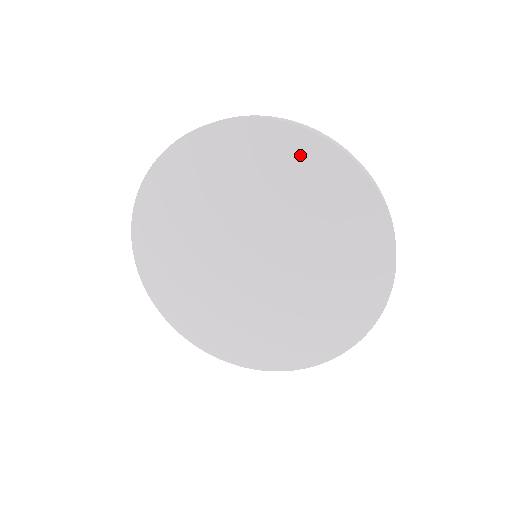
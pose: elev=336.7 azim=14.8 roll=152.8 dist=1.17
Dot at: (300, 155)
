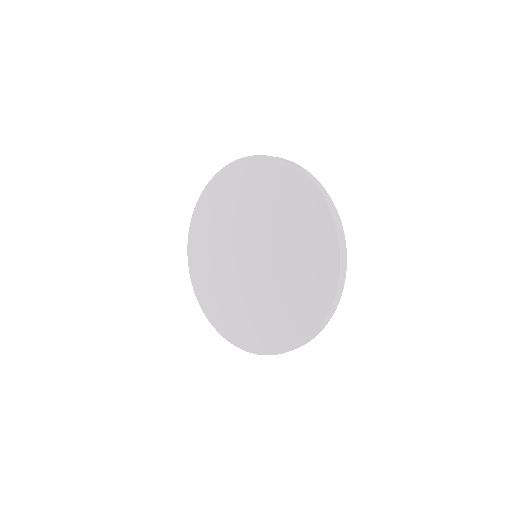
Dot at: (261, 172)
